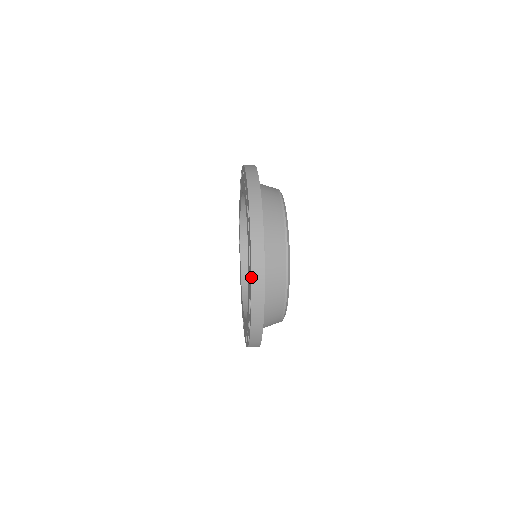
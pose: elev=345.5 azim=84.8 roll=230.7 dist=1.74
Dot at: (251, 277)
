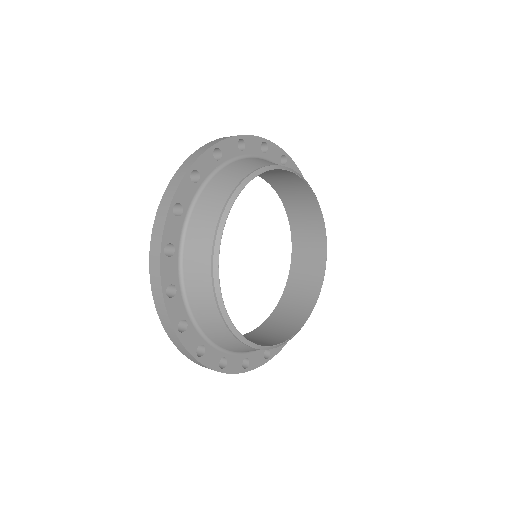
Dot at: (178, 169)
